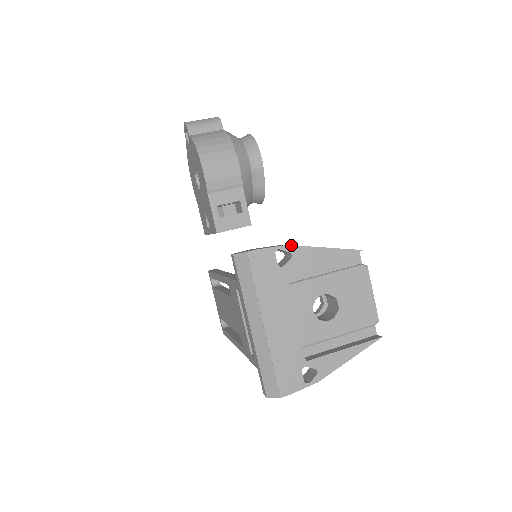
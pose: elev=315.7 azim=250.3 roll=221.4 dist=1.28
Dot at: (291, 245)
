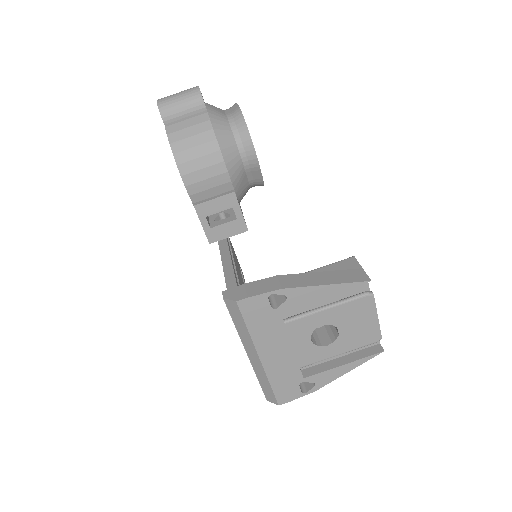
Dot at: (286, 288)
